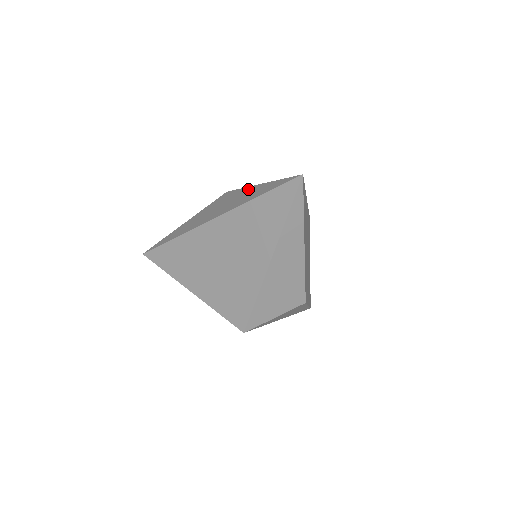
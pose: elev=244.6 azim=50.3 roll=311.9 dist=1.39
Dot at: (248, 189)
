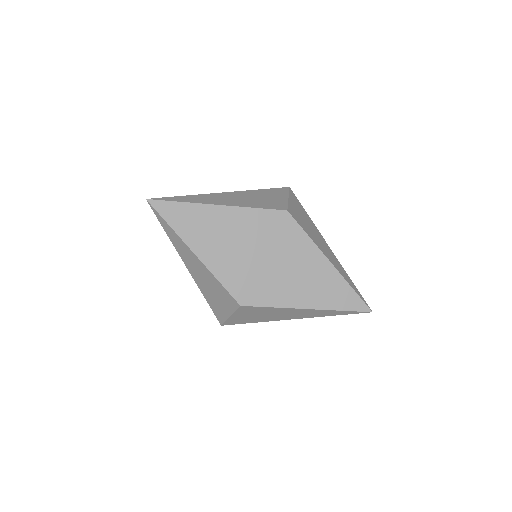
Dot at: occluded
